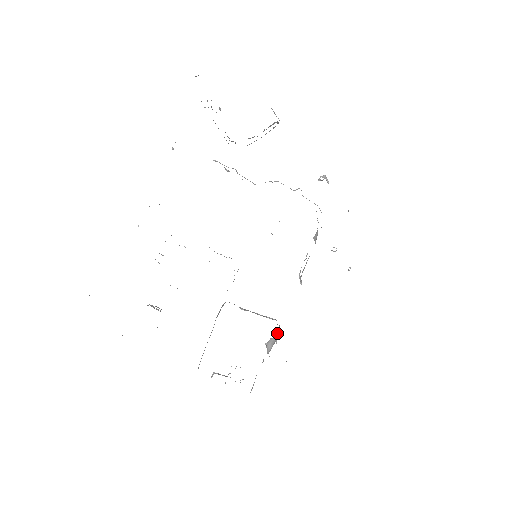
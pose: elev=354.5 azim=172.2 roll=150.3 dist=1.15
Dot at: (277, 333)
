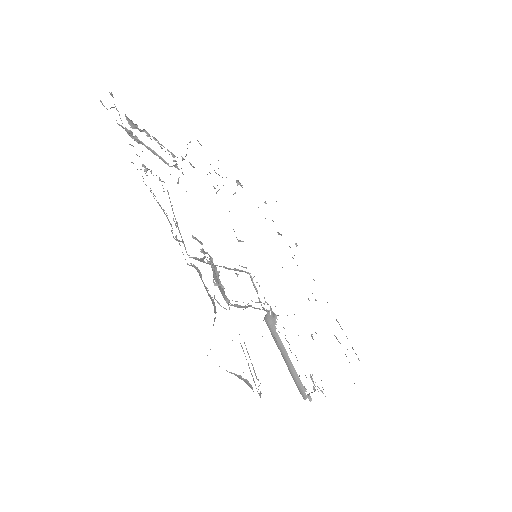
Dot at: occluded
